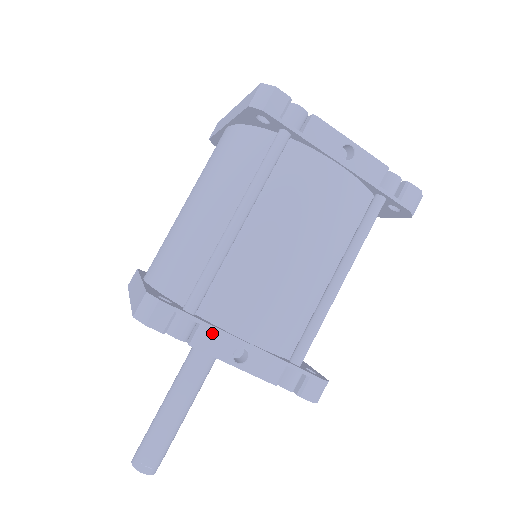
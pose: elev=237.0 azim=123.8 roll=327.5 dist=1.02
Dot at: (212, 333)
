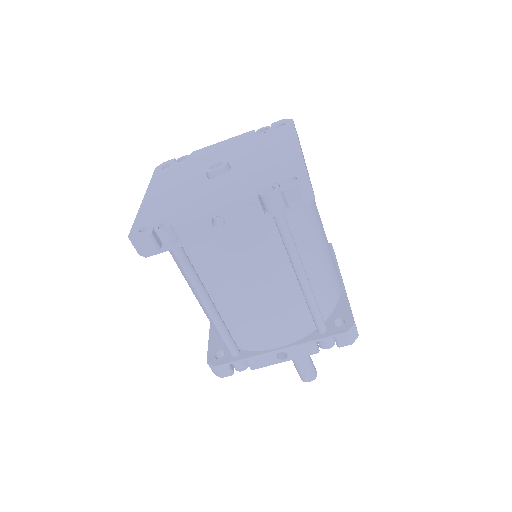
Dot at: (255, 359)
